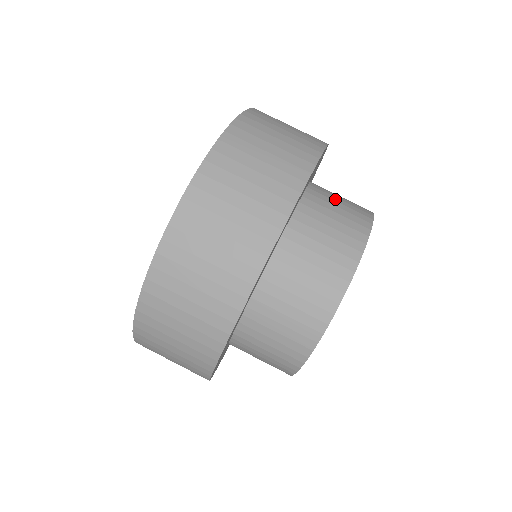
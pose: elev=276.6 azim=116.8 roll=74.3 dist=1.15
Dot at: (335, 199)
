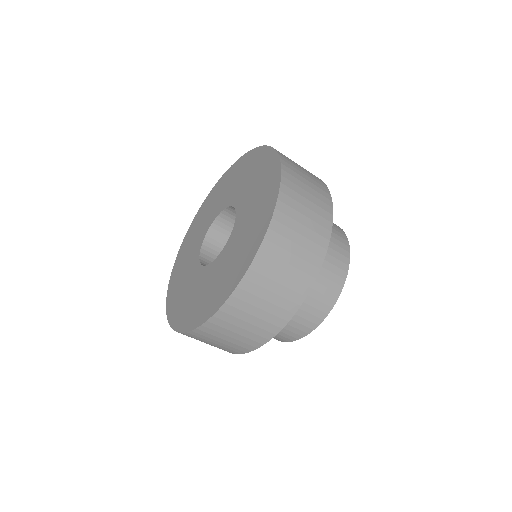
Dot at: (321, 271)
